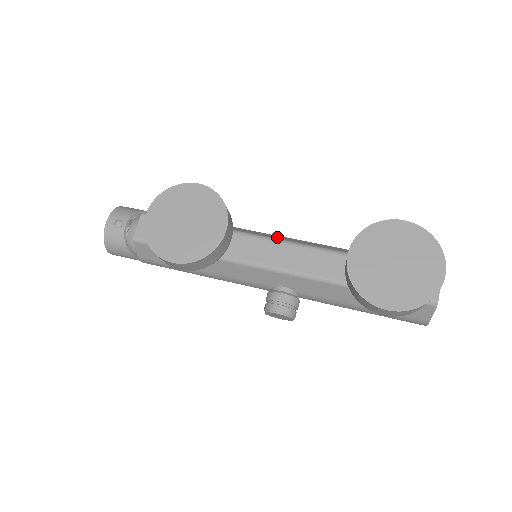
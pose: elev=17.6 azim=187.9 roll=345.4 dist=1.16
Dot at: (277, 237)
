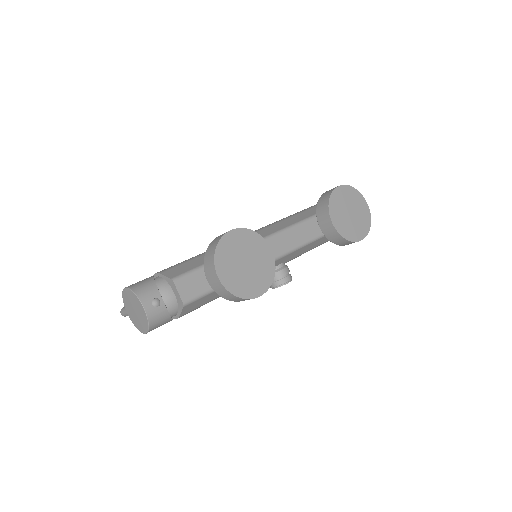
Dot at: (261, 235)
